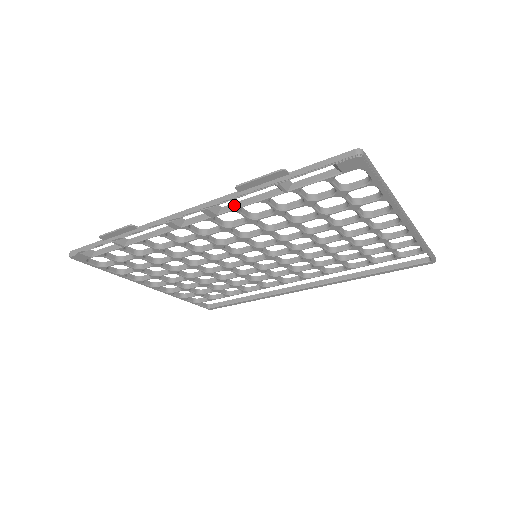
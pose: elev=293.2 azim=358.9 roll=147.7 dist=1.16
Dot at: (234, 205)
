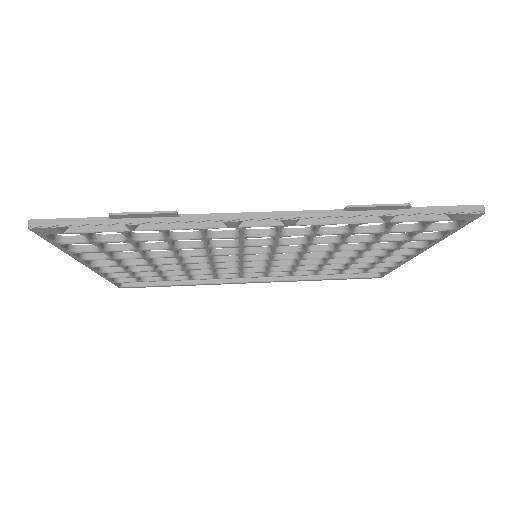
Dot at: (320, 219)
